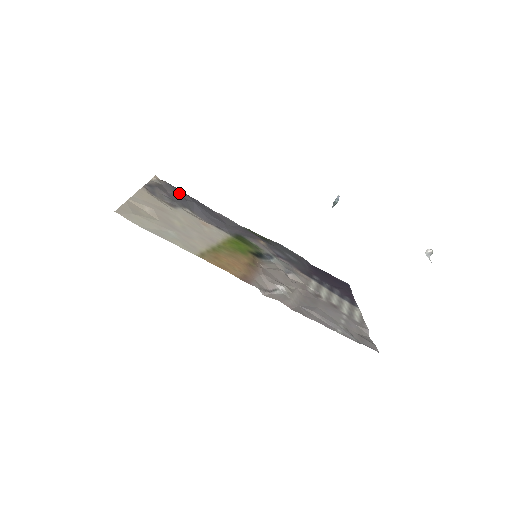
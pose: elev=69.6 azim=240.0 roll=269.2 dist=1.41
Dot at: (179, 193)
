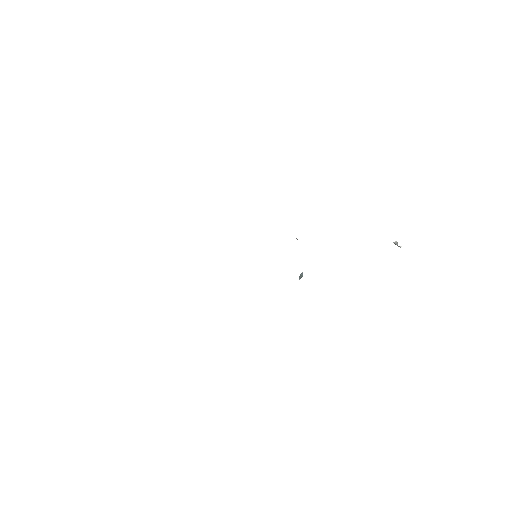
Dot at: occluded
